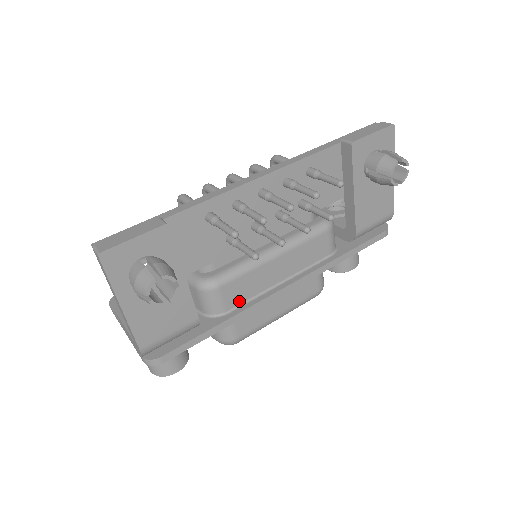
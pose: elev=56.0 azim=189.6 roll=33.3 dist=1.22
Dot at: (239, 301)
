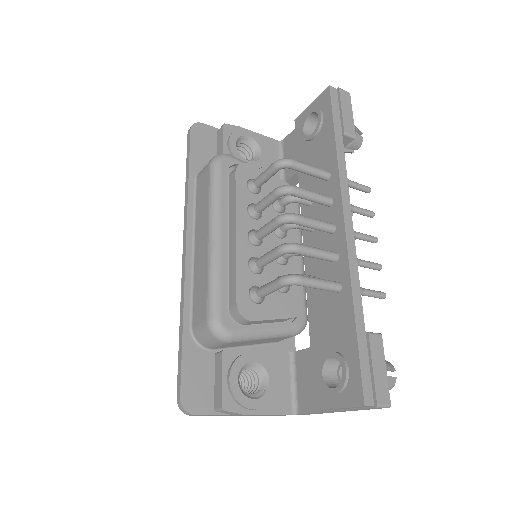
Dot at: occluded
